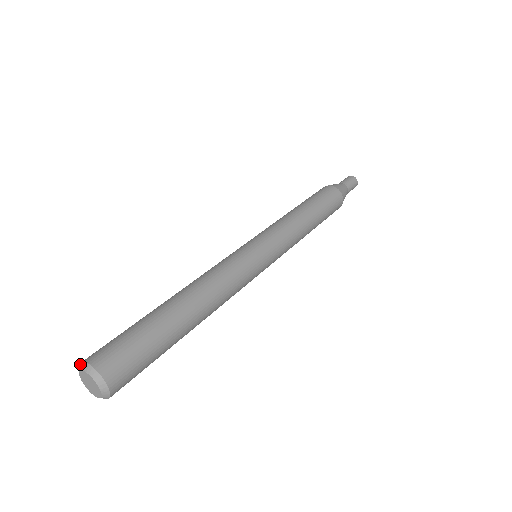
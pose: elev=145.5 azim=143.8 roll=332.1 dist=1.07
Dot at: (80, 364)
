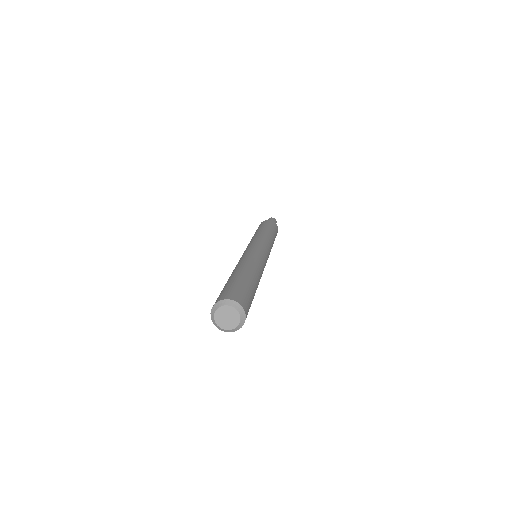
Dot at: (212, 321)
